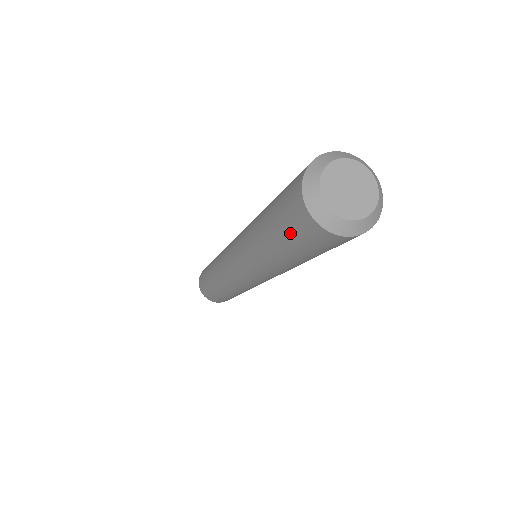
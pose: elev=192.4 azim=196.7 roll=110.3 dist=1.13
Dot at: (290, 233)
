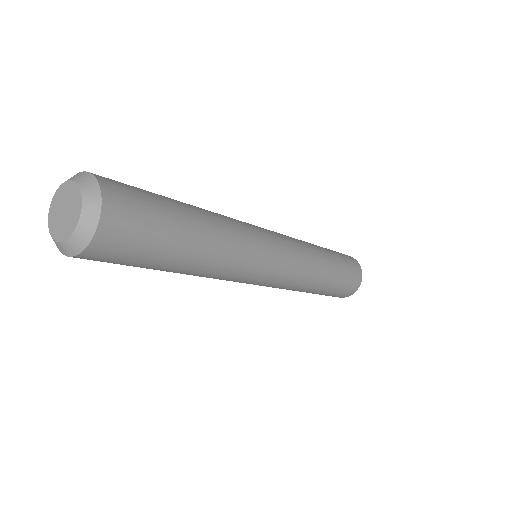
Dot at: occluded
